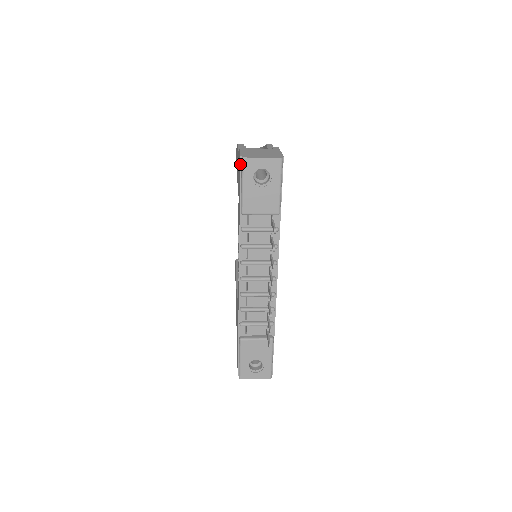
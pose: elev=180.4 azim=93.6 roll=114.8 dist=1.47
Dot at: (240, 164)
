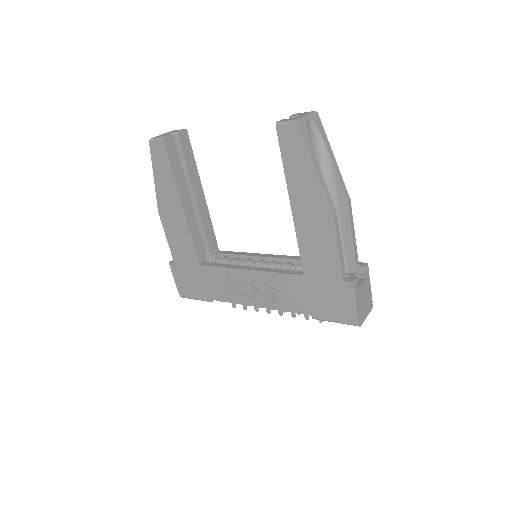
Dot at: (352, 322)
